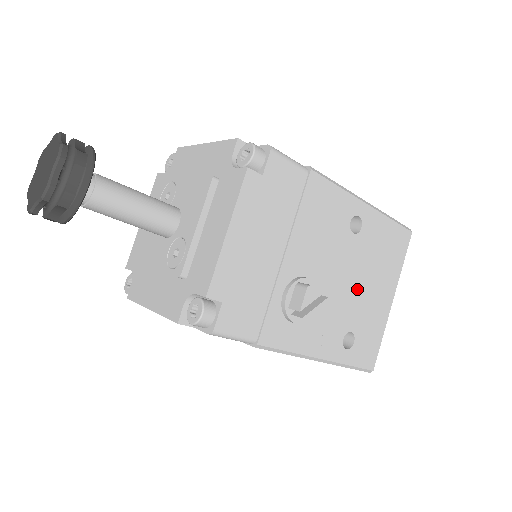
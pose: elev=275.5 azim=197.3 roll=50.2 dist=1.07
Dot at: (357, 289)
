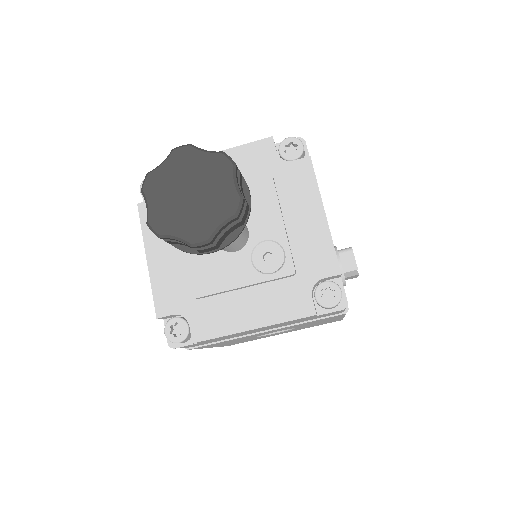
Dot at: occluded
